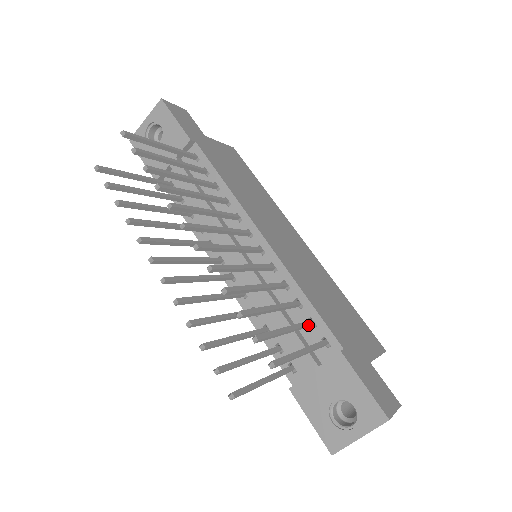
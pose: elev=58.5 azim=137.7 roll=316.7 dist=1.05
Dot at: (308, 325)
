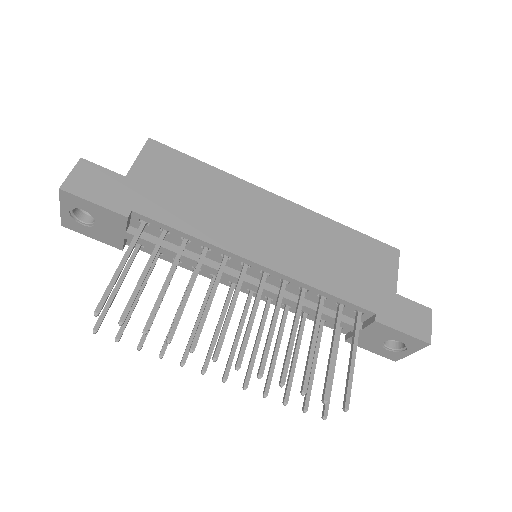
Dot at: occluded
